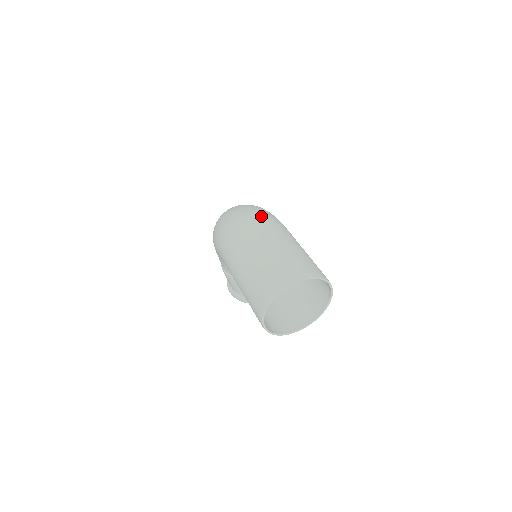
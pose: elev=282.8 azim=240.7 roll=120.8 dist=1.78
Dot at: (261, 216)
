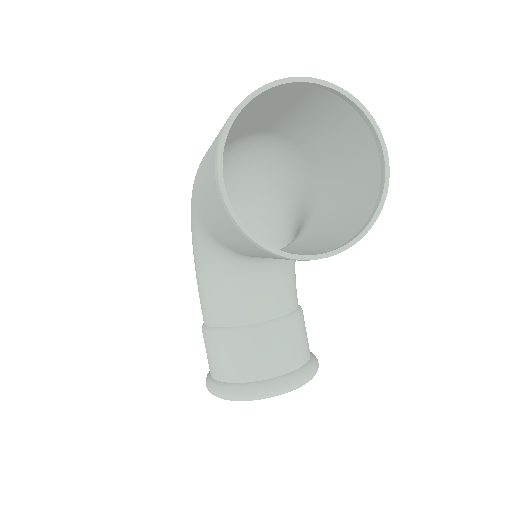
Dot at: (269, 142)
